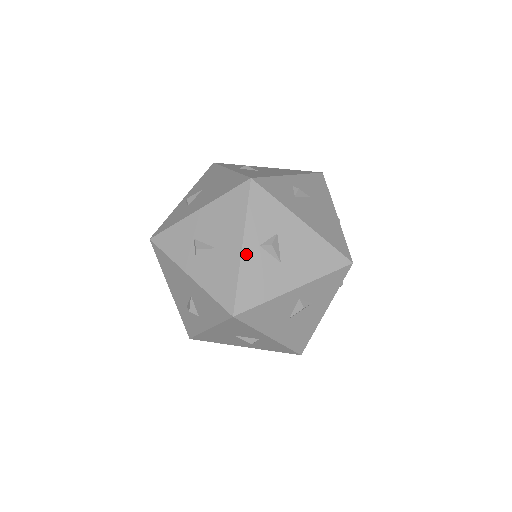
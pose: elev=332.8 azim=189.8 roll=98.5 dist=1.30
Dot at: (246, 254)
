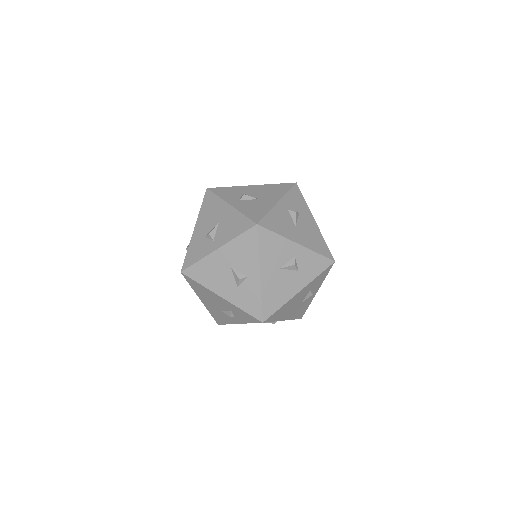
Dot at: (279, 206)
